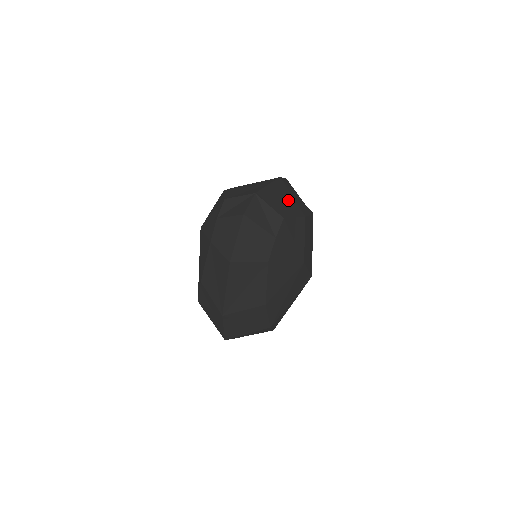
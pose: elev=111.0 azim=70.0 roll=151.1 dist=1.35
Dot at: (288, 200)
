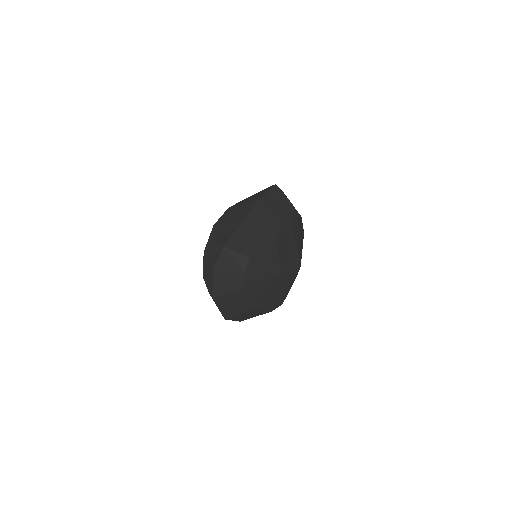
Dot at: (260, 229)
